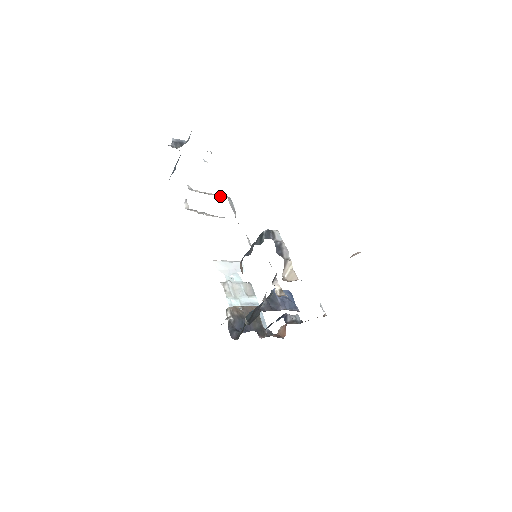
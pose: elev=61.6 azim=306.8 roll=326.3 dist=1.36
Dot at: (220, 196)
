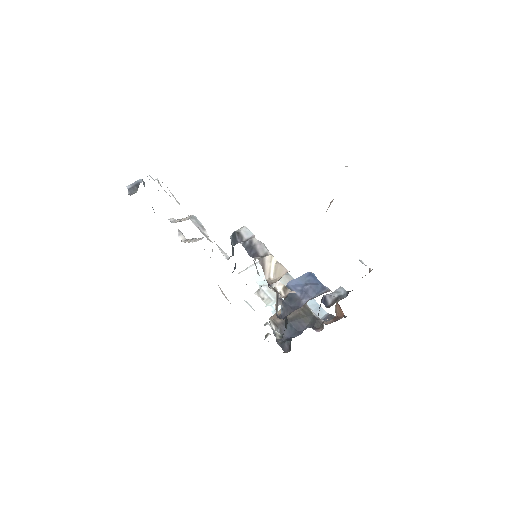
Dot at: occluded
